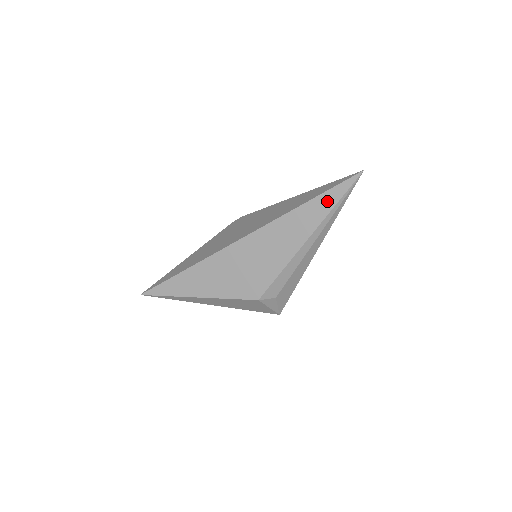
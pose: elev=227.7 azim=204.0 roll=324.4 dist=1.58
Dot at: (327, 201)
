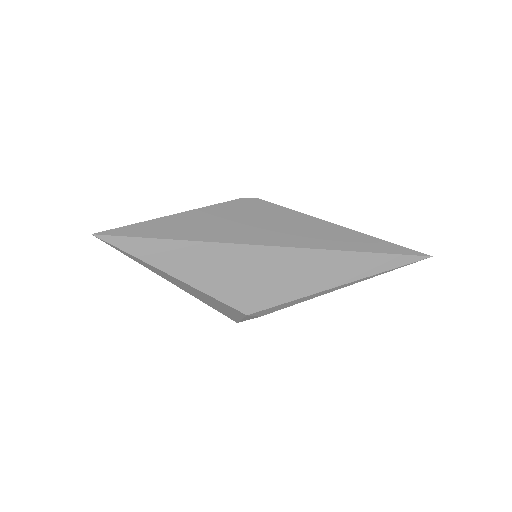
Dot at: (384, 263)
